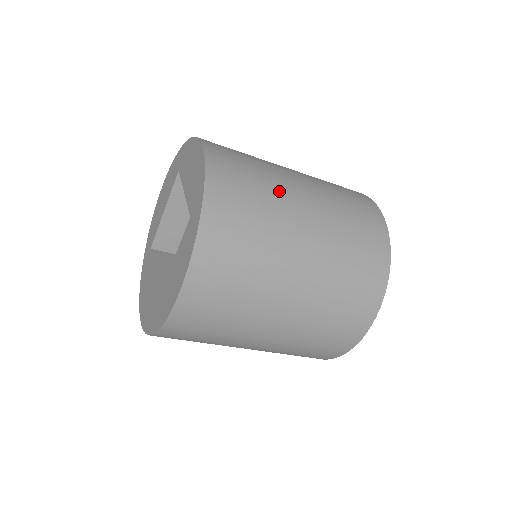
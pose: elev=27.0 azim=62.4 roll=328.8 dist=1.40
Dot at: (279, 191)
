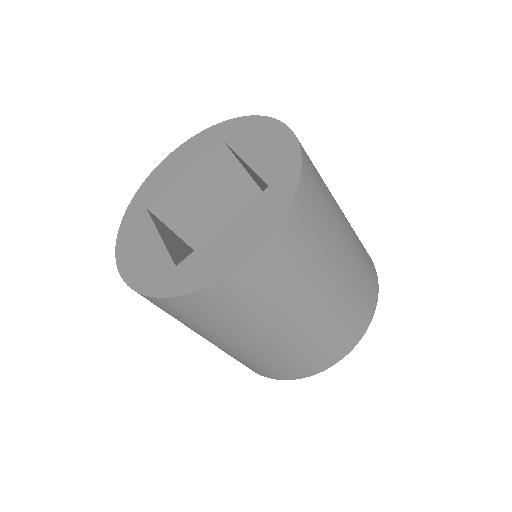
Dot at: (333, 199)
